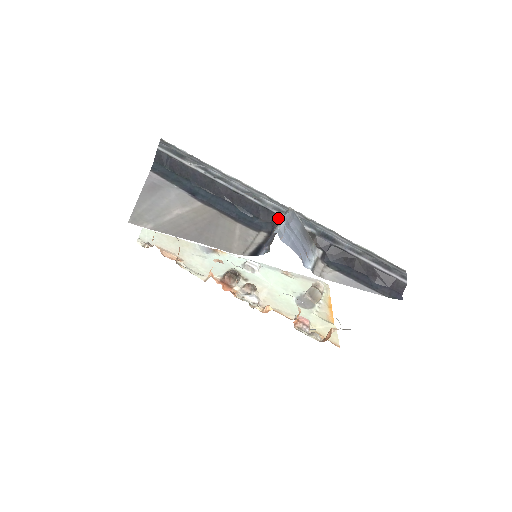
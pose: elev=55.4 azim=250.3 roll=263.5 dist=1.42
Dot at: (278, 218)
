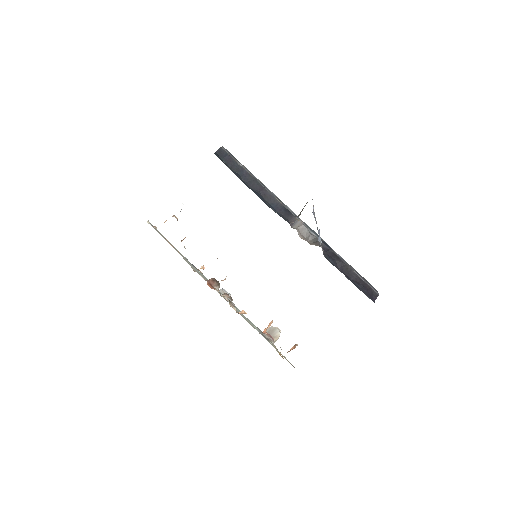
Dot at: (294, 220)
